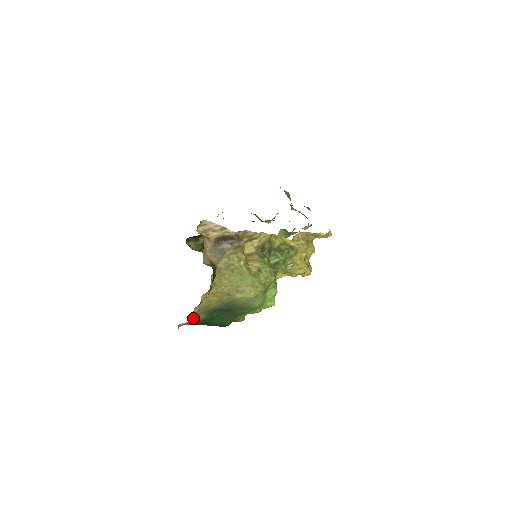
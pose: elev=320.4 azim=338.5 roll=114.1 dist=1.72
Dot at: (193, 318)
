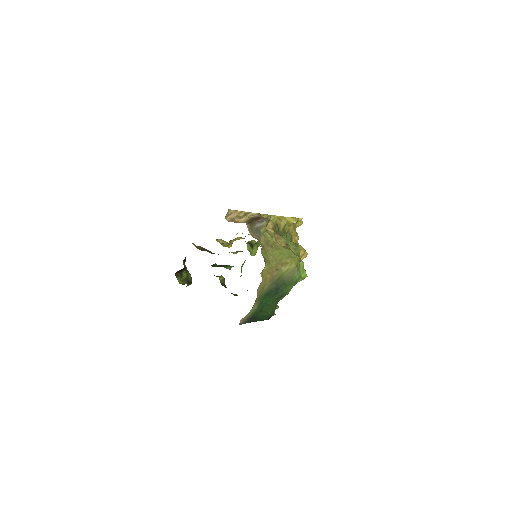
Dot at: occluded
